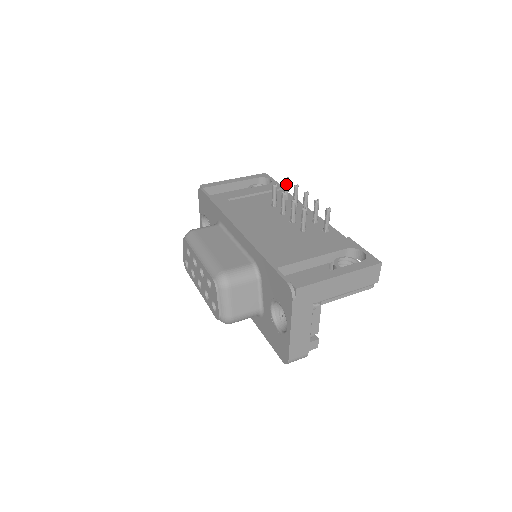
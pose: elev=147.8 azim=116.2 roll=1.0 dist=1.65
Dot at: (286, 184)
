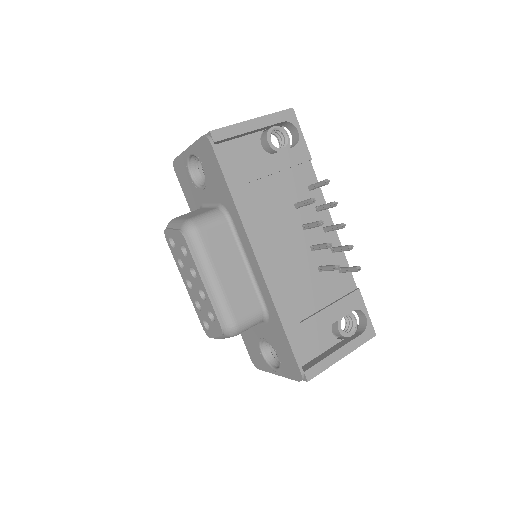
Dot at: (322, 185)
